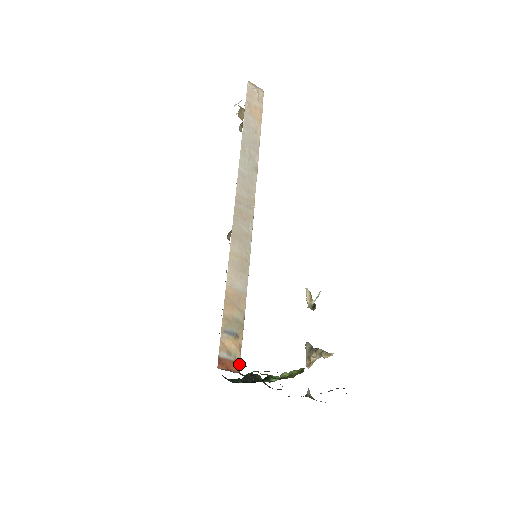
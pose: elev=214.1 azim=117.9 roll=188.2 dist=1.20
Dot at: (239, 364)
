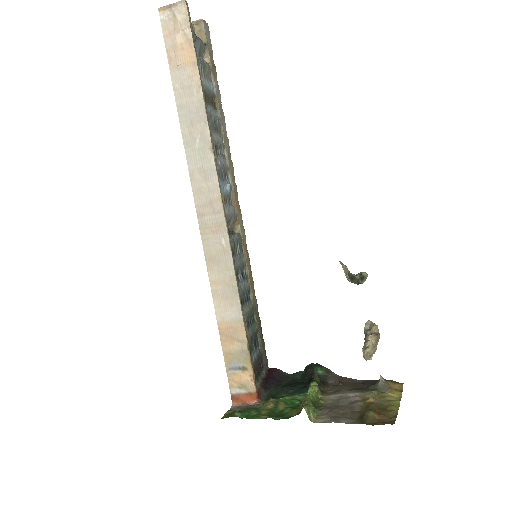
Dot at: (235, 412)
